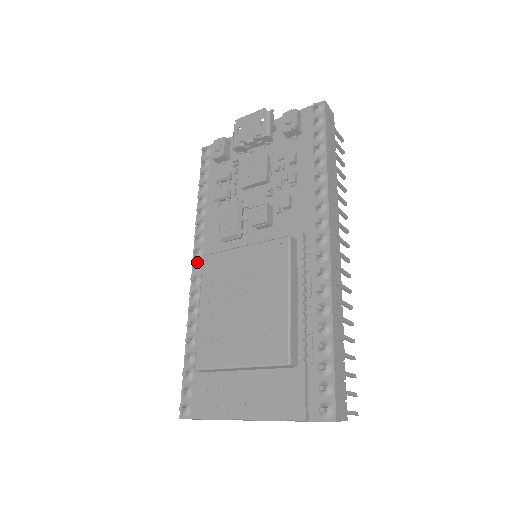
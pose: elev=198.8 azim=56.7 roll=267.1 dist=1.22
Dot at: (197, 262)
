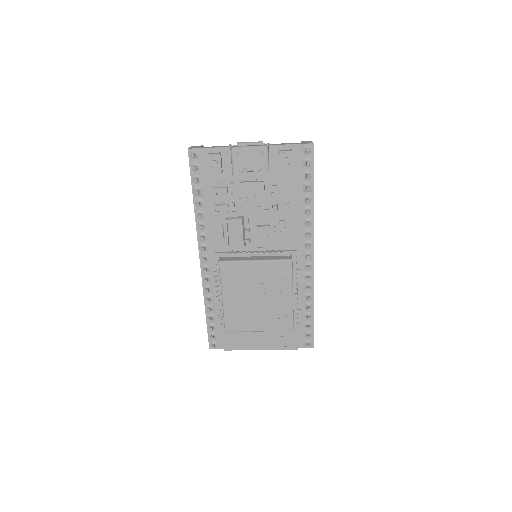
Dot at: (204, 255)
